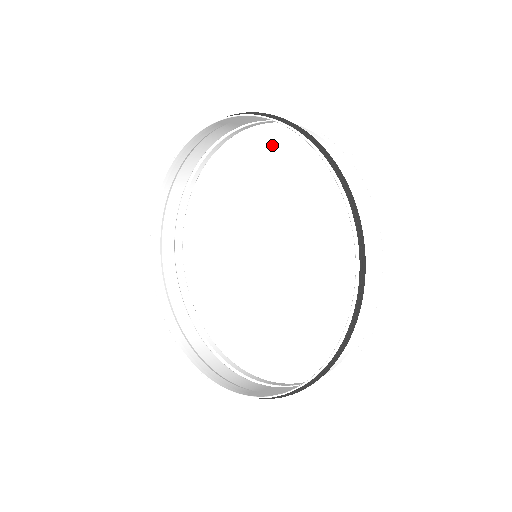
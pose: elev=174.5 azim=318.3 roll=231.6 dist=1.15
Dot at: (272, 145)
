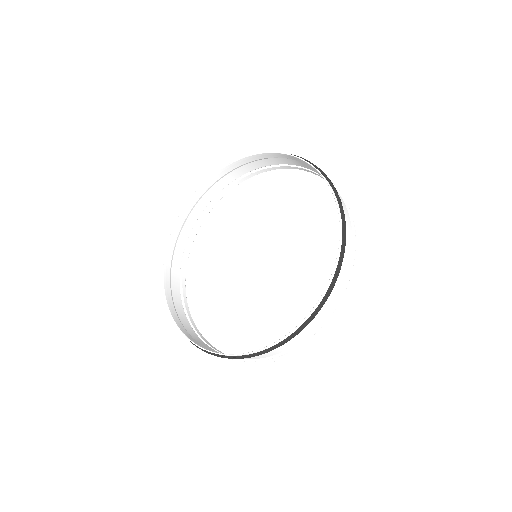
Dot at: (216, 220)
